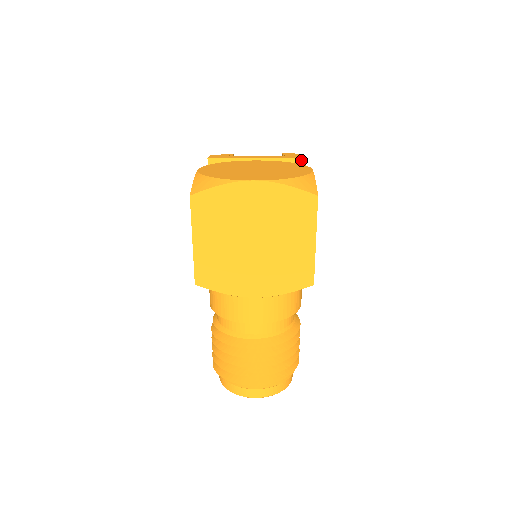
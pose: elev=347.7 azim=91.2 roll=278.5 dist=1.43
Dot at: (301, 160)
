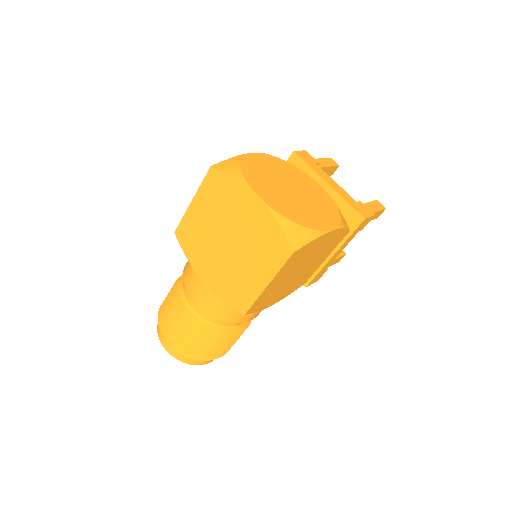
Dot at: (360, 217)
